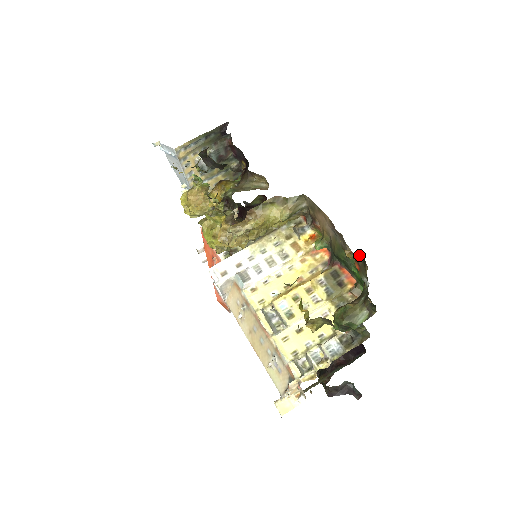
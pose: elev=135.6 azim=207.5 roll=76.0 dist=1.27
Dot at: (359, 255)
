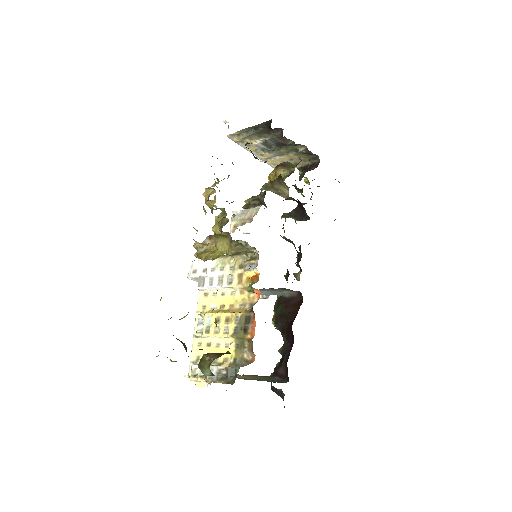
Dot at: occluded
